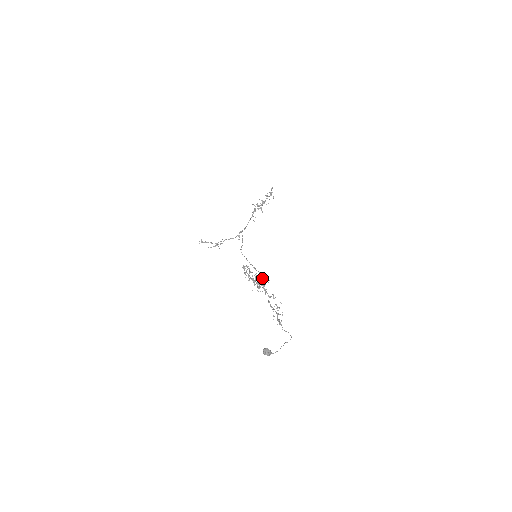
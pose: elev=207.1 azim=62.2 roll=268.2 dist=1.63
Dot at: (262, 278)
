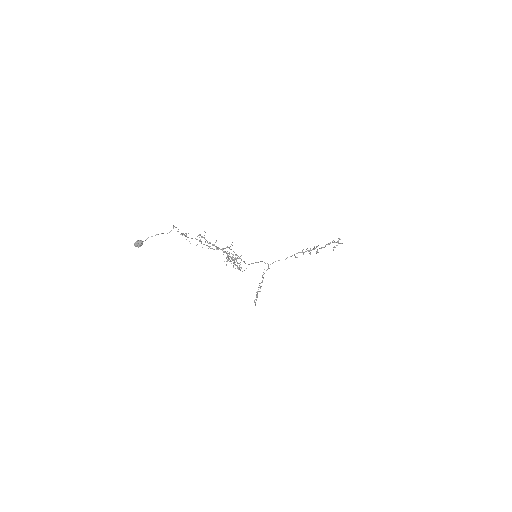
Dot at: occluded
